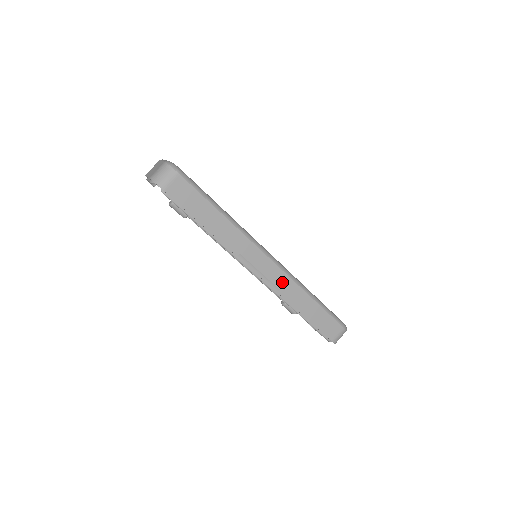
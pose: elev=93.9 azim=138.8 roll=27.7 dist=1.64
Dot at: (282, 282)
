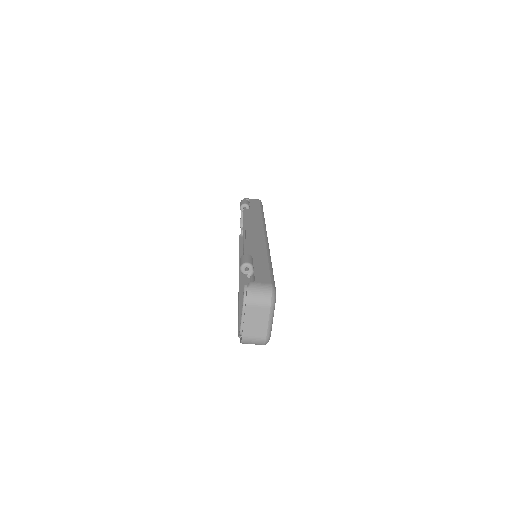
Dot at: occluded
